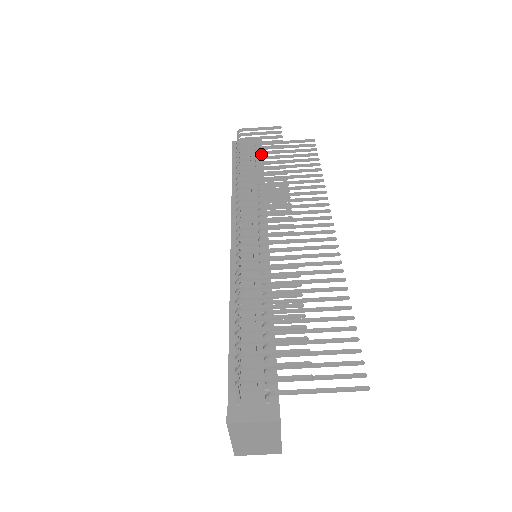
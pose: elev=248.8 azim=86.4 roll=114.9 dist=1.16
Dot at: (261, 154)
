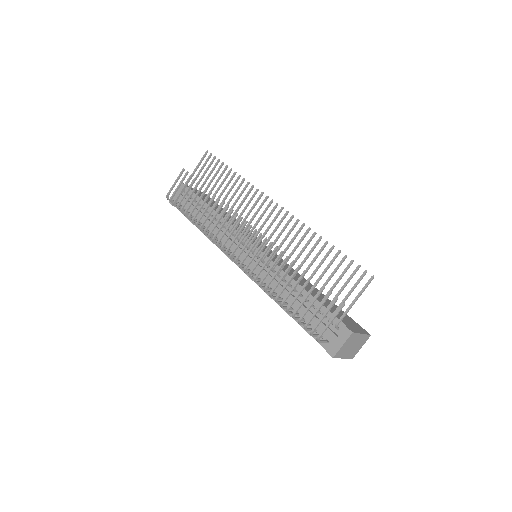
Dot at: (192, 194)
